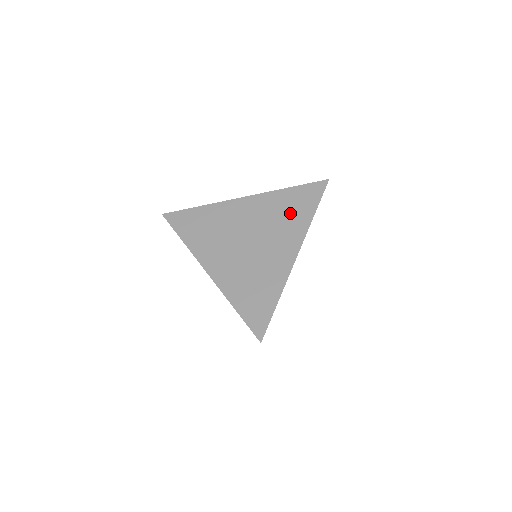
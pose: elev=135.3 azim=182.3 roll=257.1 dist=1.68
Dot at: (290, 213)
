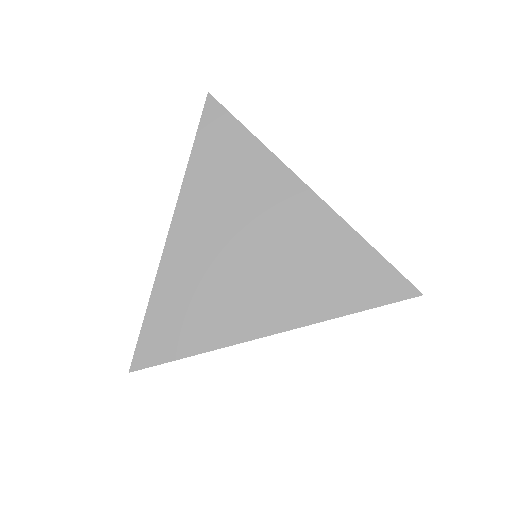
Dot at: (235, 171)
